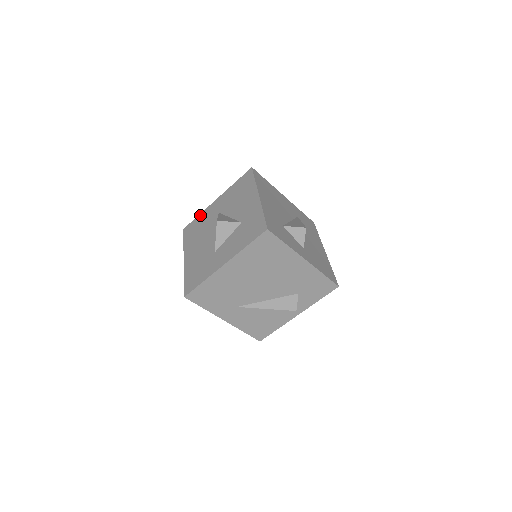
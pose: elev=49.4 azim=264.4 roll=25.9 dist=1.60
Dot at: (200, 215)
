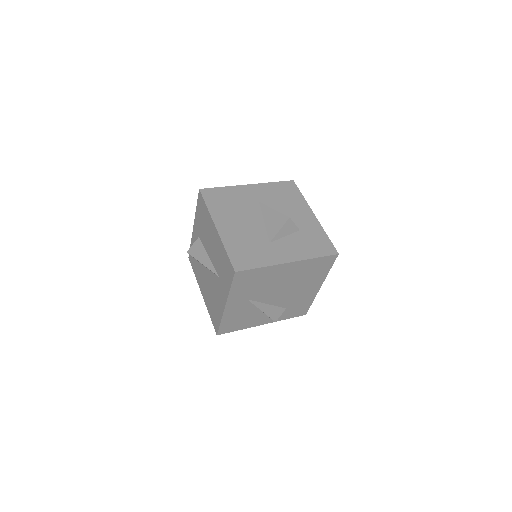
Dot at: (227, 188)
